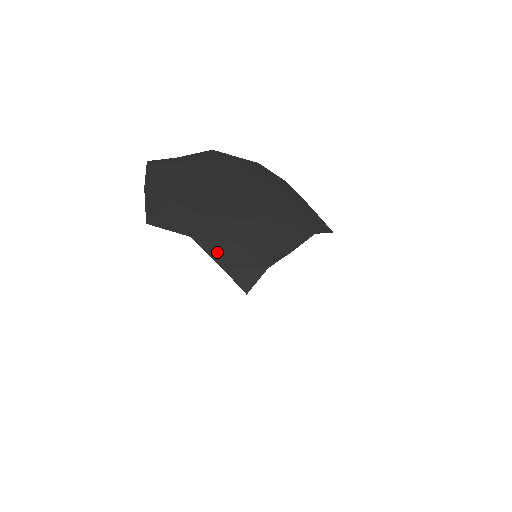
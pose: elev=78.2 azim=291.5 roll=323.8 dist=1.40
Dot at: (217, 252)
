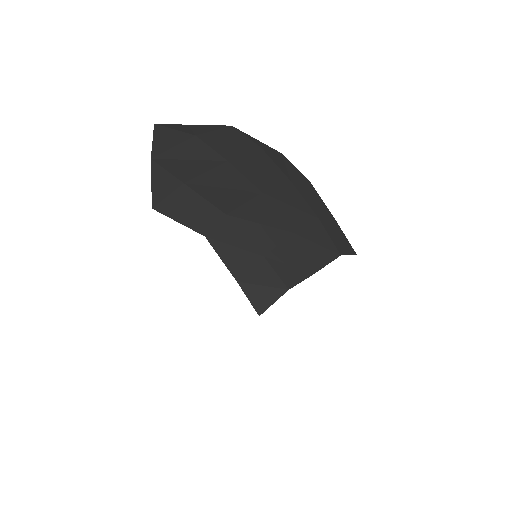
Dot at: (233, 260)
